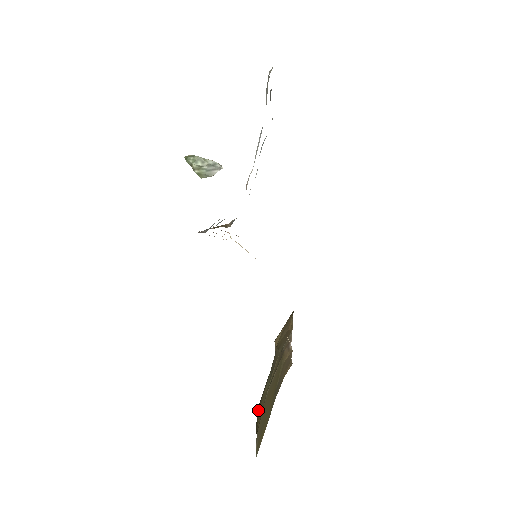
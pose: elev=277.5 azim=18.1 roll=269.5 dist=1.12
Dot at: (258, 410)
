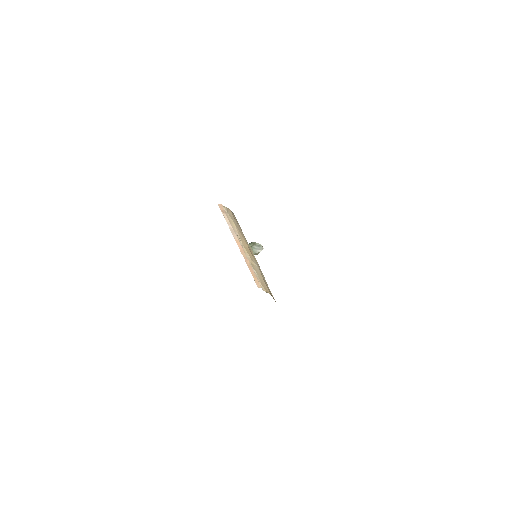
Dot at: occluded
